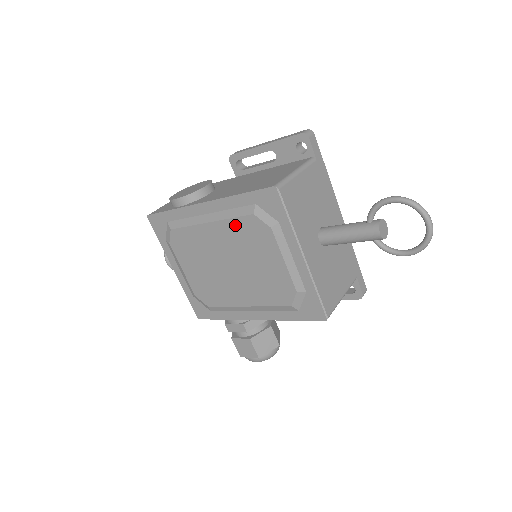
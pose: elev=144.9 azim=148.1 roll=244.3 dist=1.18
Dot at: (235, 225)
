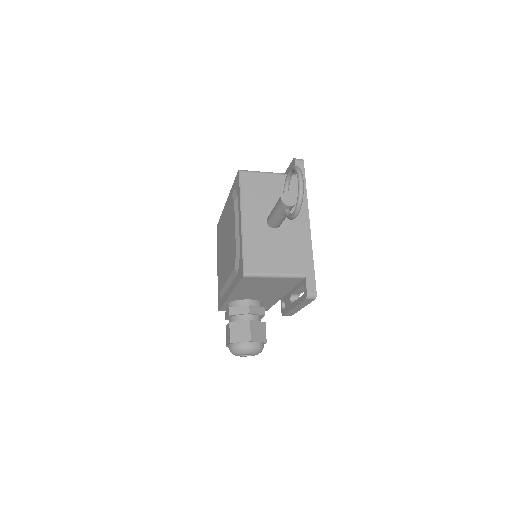
Dot at: (228, 209)
